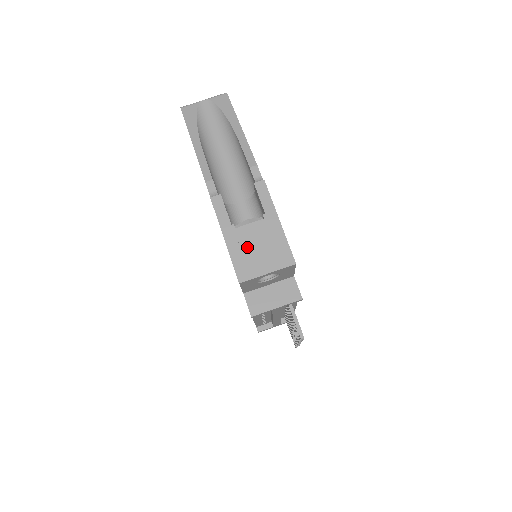
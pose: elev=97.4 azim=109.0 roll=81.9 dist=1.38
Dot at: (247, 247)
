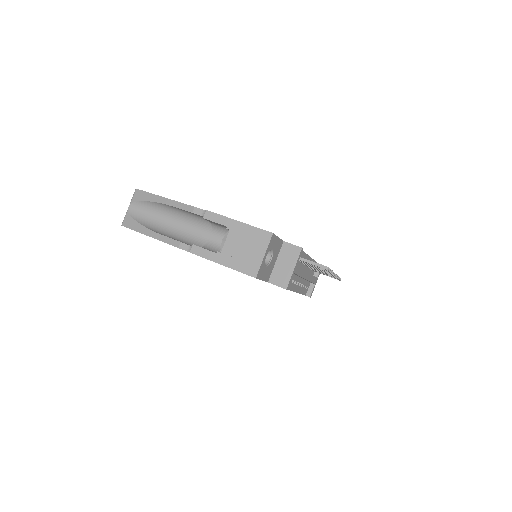
Dot at: (238, 255)
